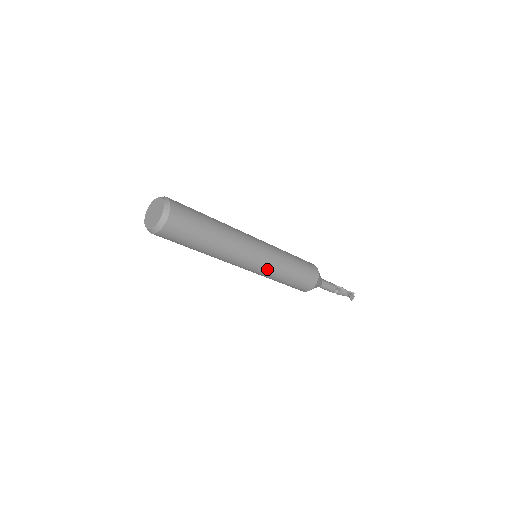
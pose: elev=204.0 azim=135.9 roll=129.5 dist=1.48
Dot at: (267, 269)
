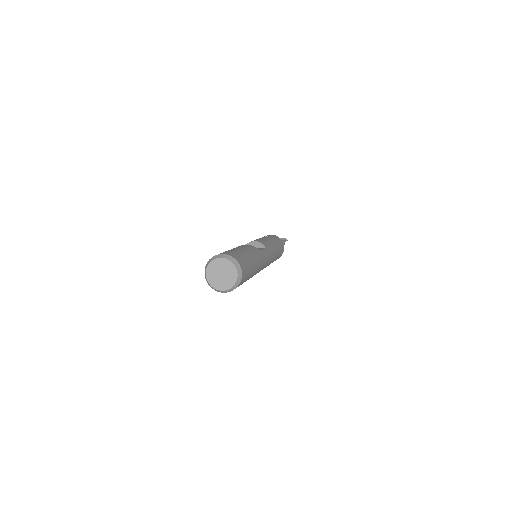
Dot at: occluded
